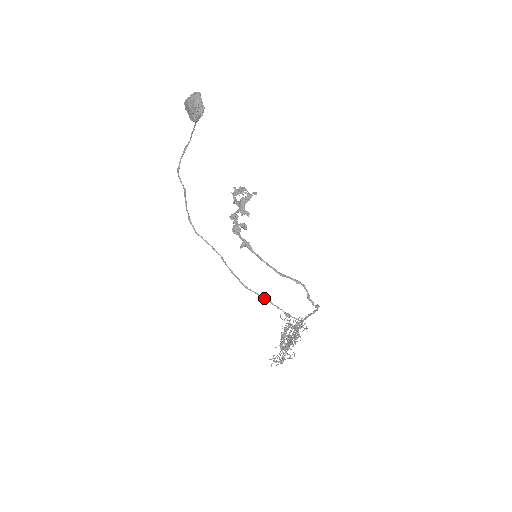
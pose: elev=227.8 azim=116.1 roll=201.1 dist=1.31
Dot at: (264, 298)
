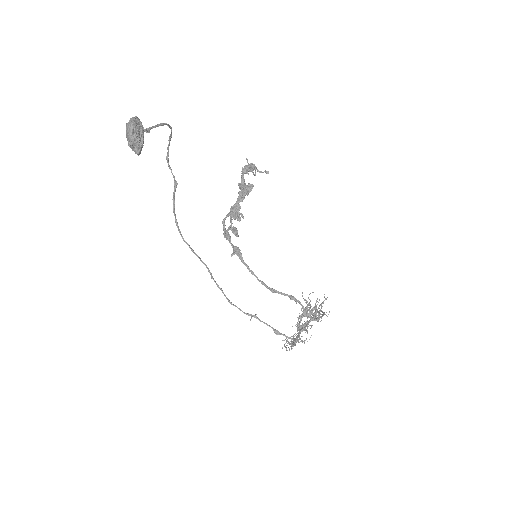
Dot at: occluded
